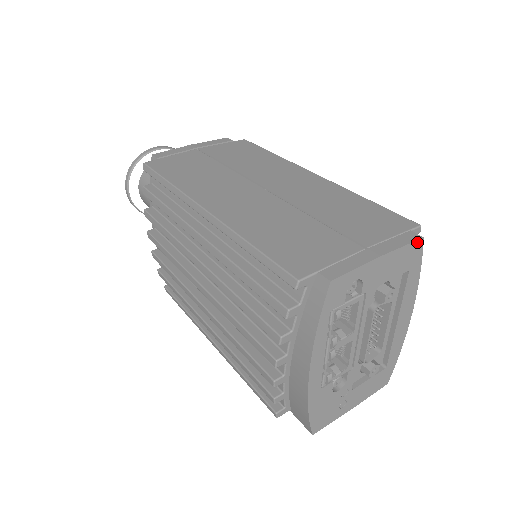
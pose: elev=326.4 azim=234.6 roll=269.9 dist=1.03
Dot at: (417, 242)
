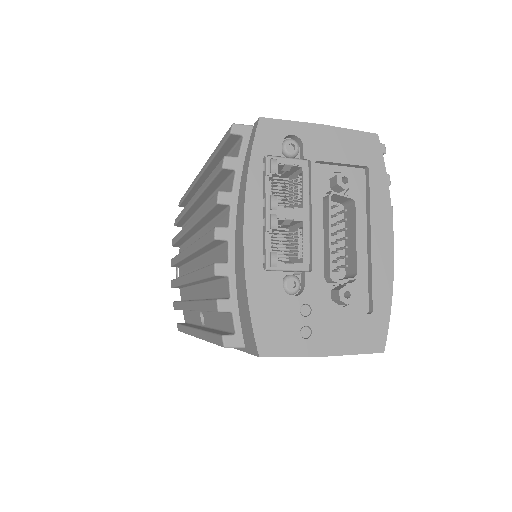
Dot at: (370, 135)
